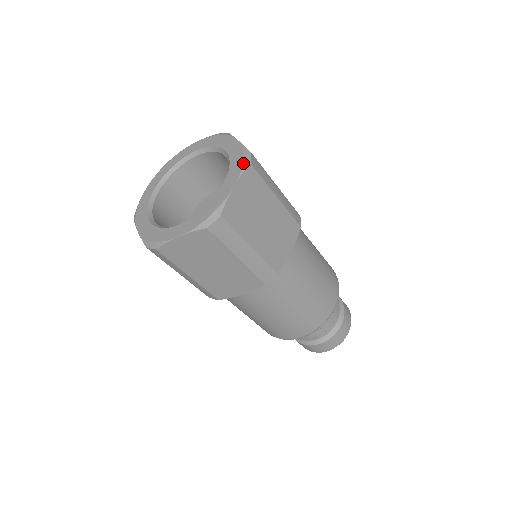
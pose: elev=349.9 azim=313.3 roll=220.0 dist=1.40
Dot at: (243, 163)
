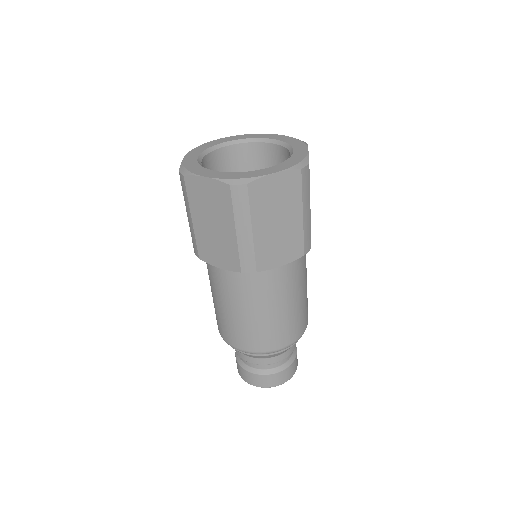
Dot at: occluded
